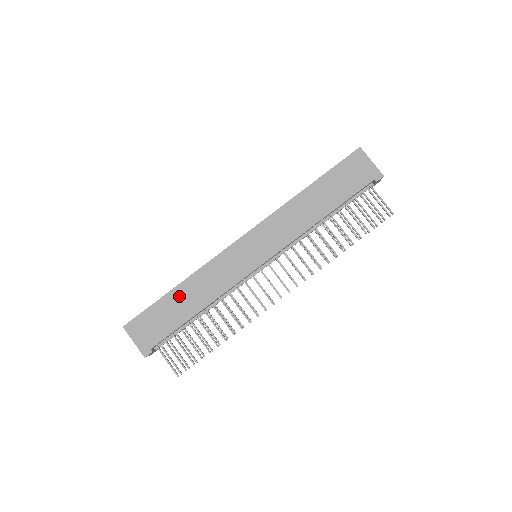
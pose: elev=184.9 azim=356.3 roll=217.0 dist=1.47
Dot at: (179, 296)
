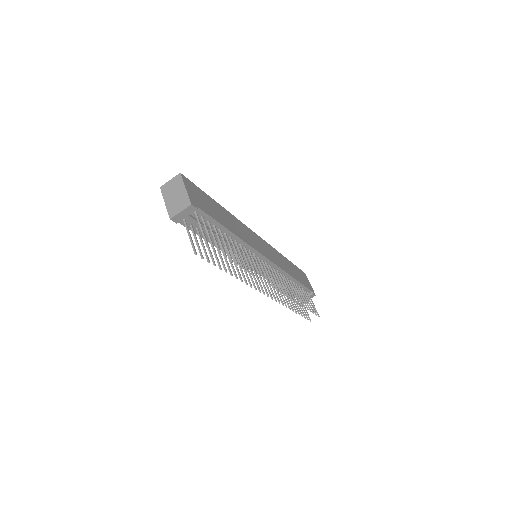
Dot at: (221, 211)
